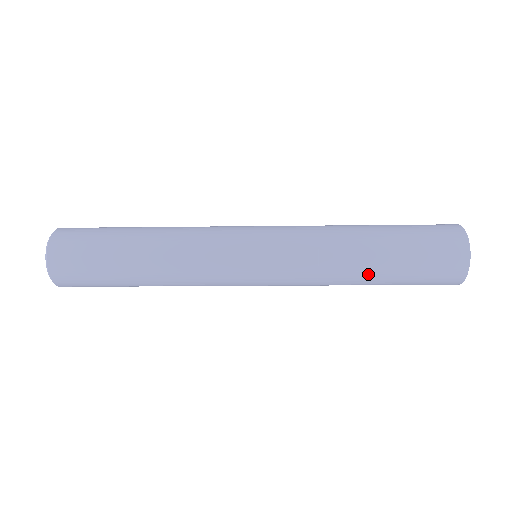
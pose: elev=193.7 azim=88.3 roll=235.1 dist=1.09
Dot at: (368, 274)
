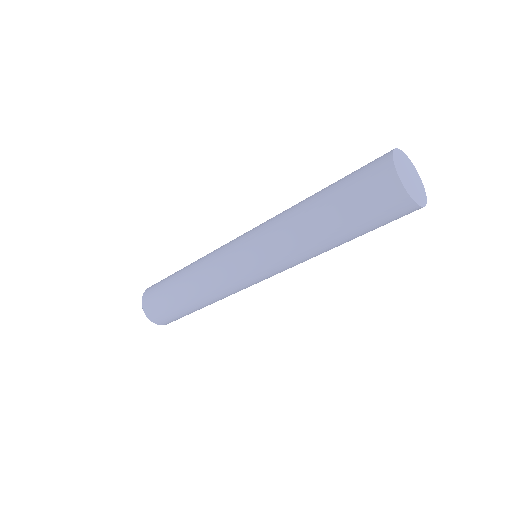
Dot at: (324, 237)
